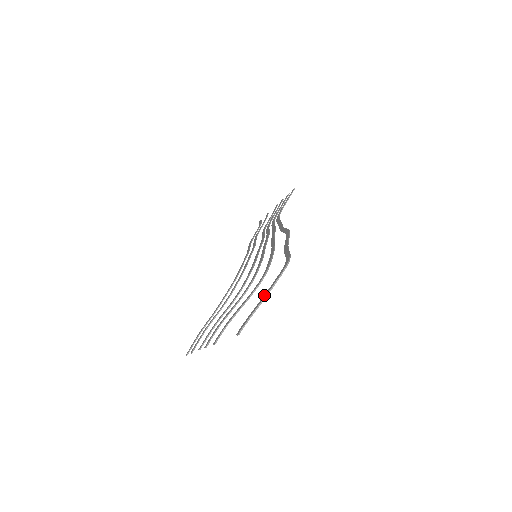
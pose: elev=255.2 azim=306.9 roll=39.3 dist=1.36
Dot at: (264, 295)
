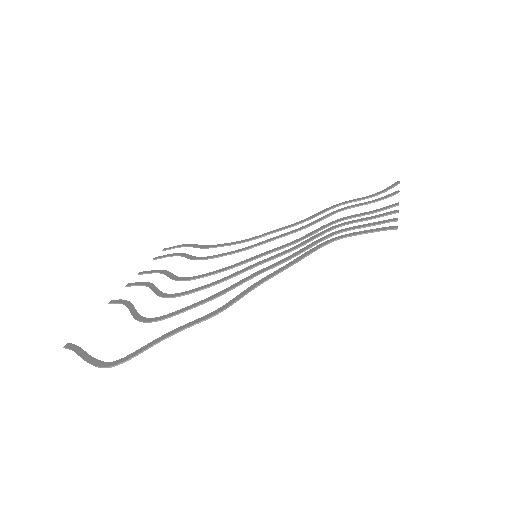
Dot at: (88, 355)
